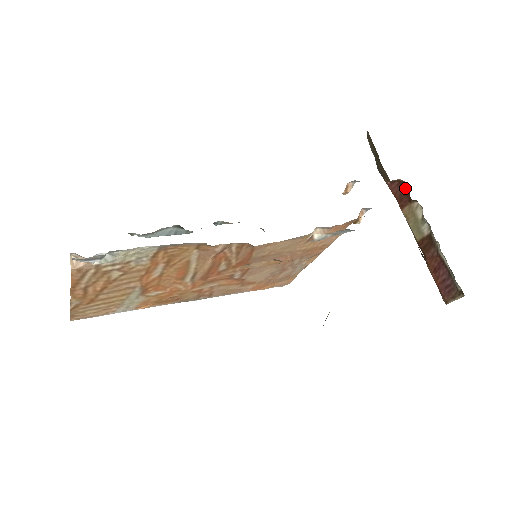
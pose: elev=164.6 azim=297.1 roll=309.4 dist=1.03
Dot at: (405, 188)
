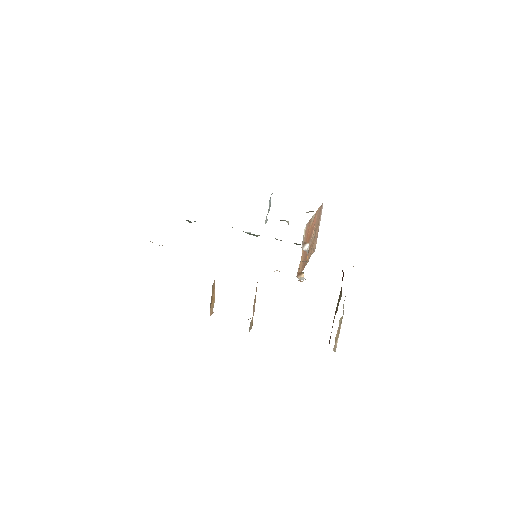
Dot at: (342, 280)
